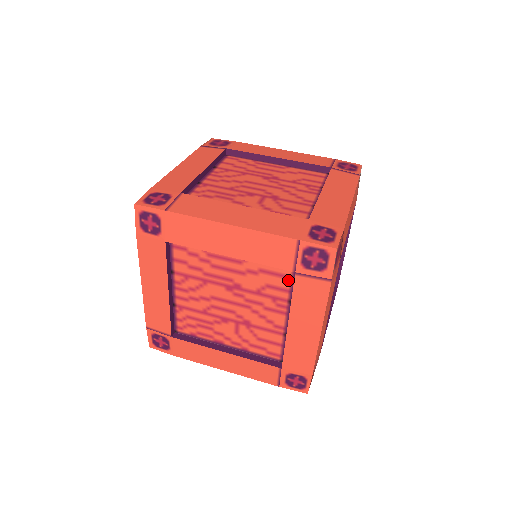
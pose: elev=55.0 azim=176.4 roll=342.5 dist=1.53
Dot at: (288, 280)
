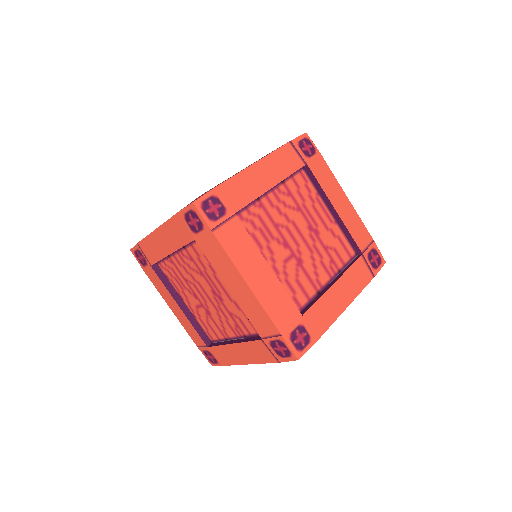
Dot at: (255, 331)
